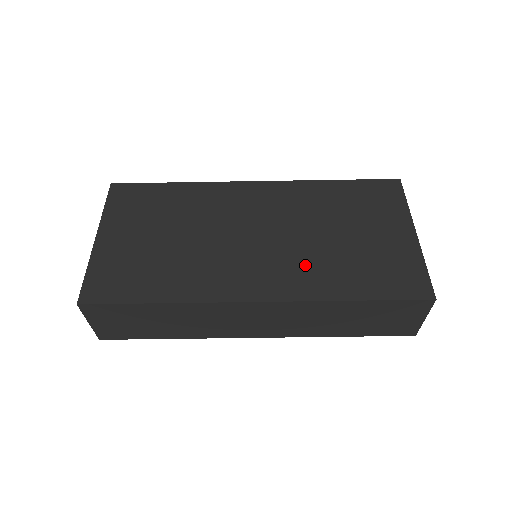
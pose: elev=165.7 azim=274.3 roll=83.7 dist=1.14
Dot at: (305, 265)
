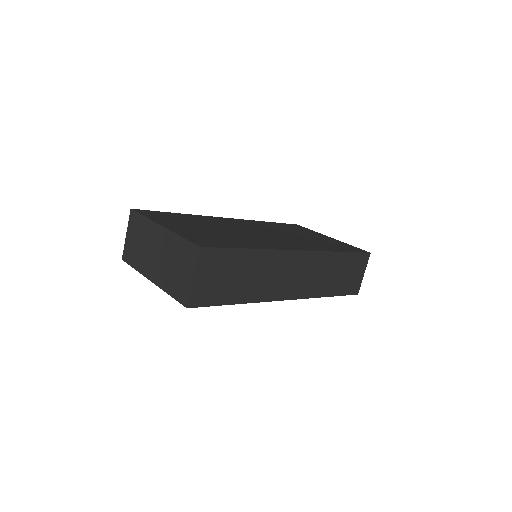
Dot at: (303, 242)
